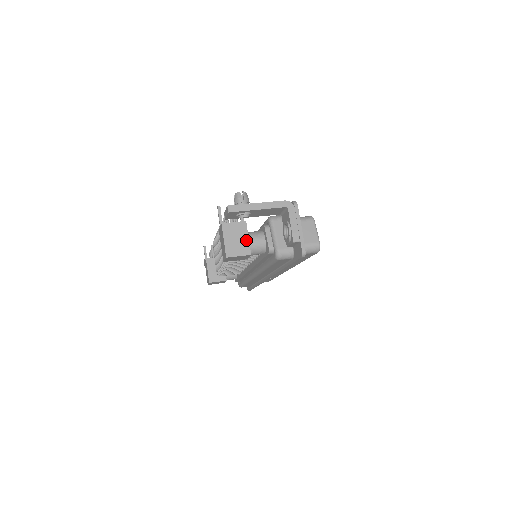
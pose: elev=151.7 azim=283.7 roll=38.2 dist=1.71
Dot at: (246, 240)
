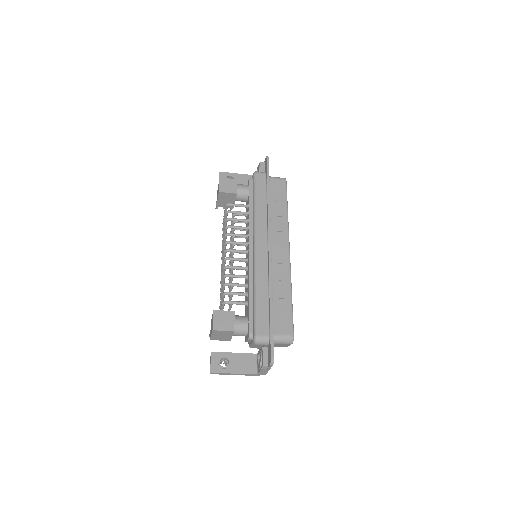
Dot at: occluded
